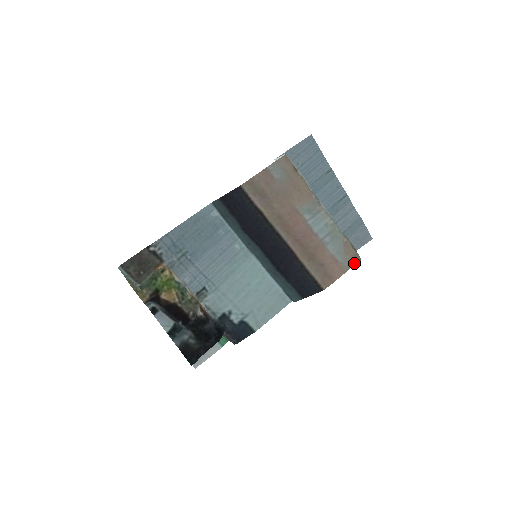
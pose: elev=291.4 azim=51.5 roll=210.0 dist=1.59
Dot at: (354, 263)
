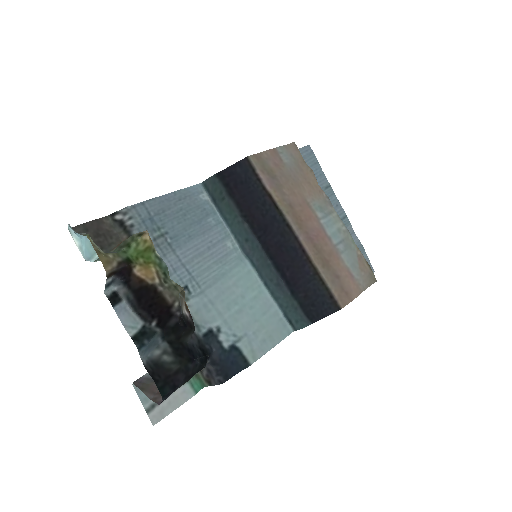
Dot at: (369, 283)
